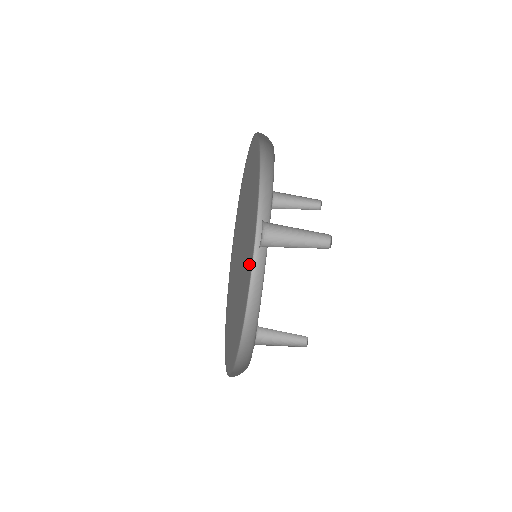
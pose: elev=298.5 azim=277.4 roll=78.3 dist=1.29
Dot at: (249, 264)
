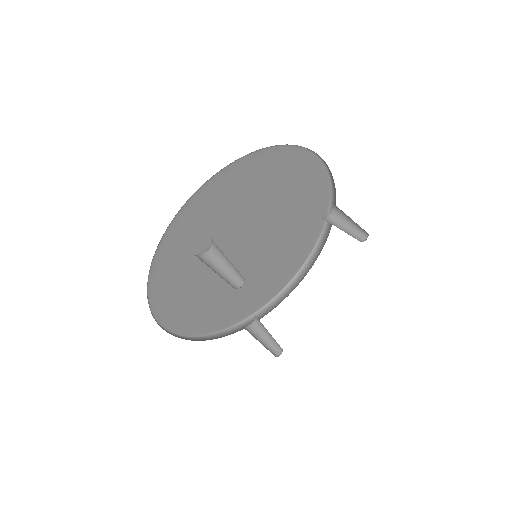
Dot at: (289, 257)
